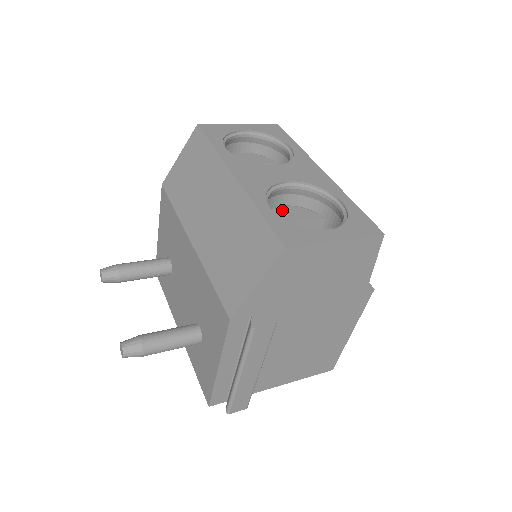
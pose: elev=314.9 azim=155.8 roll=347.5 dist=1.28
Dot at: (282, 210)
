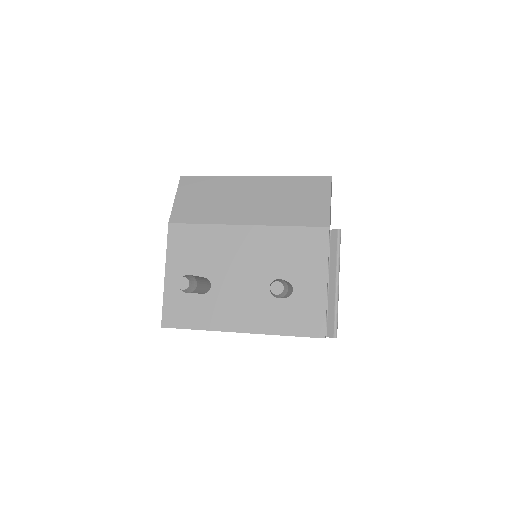
Dot at: occluded
